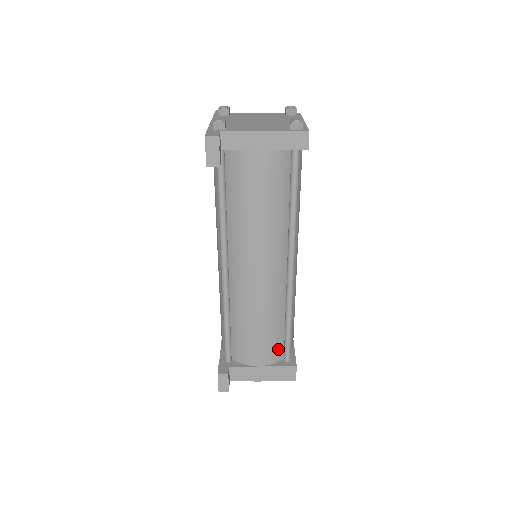
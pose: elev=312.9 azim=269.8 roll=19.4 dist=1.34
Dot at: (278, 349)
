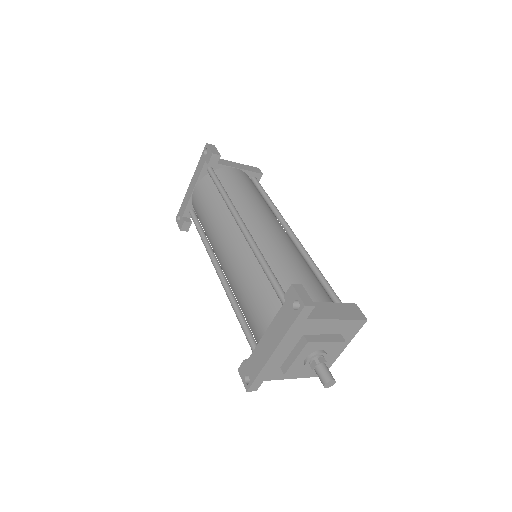
Dot at: (327, 295)
